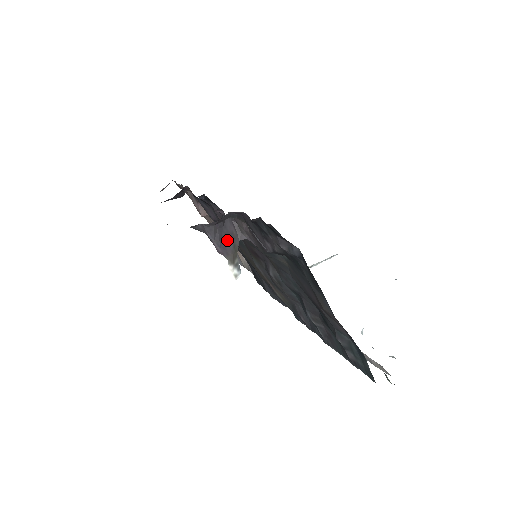
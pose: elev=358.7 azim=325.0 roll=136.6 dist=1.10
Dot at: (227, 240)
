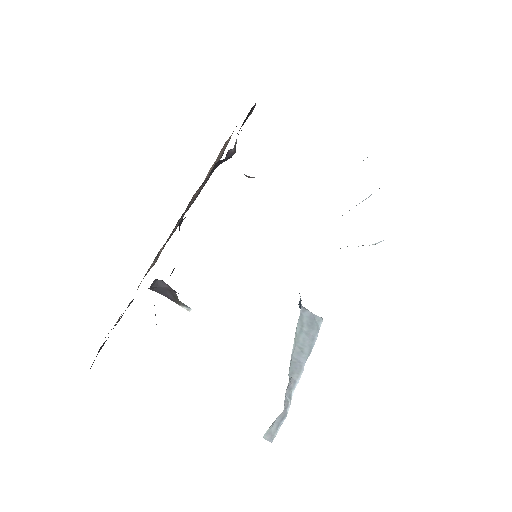
Dot at: (167, 292)
